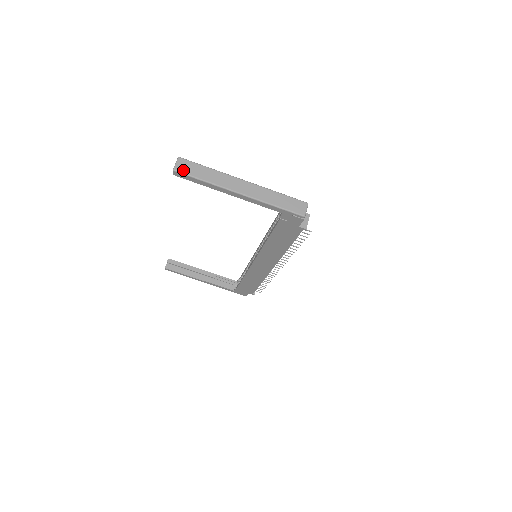
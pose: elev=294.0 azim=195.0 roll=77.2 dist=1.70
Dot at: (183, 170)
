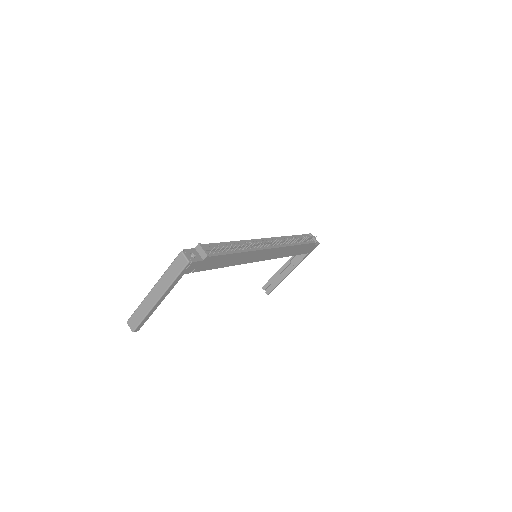
Dot at: (134, 326)
